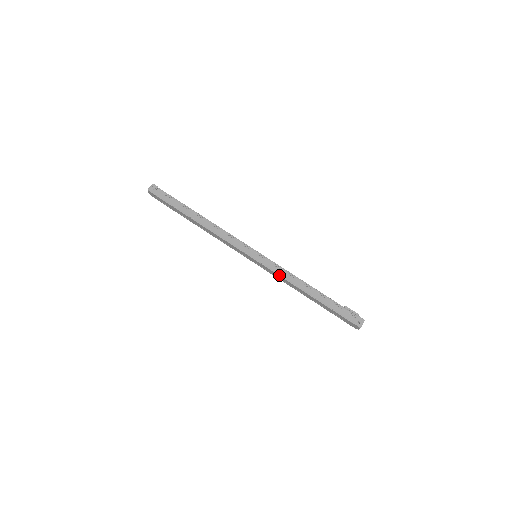
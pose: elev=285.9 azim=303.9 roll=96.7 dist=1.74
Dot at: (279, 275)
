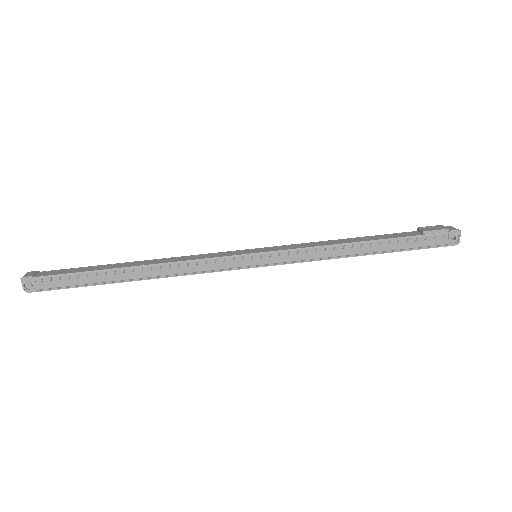
Dot at: (309, 261)
